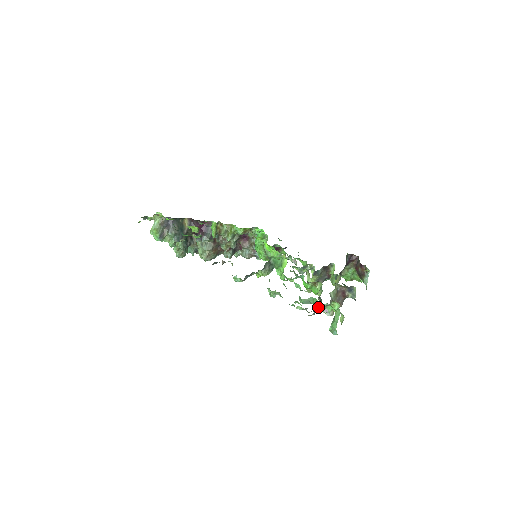
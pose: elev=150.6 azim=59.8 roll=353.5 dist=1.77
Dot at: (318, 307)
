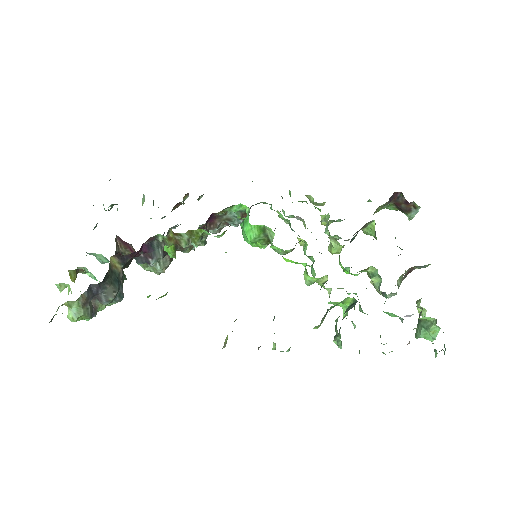
Dot at: occluded
